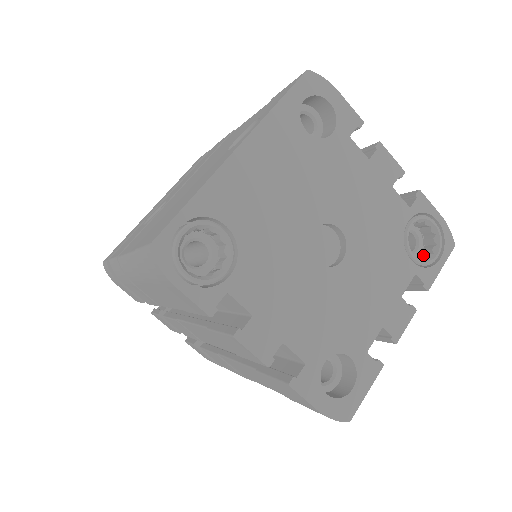
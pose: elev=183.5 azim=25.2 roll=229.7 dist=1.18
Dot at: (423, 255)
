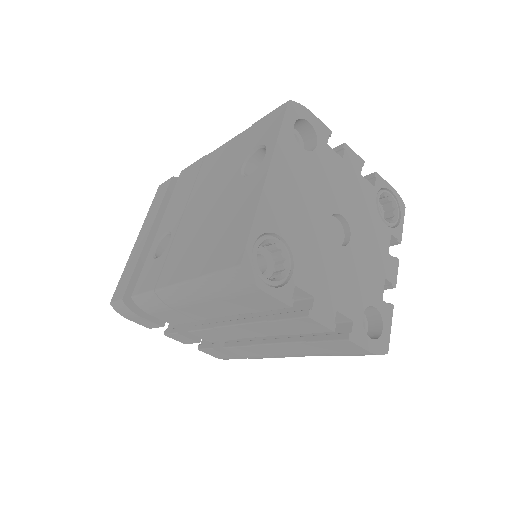
Dot at: (388, 219)
